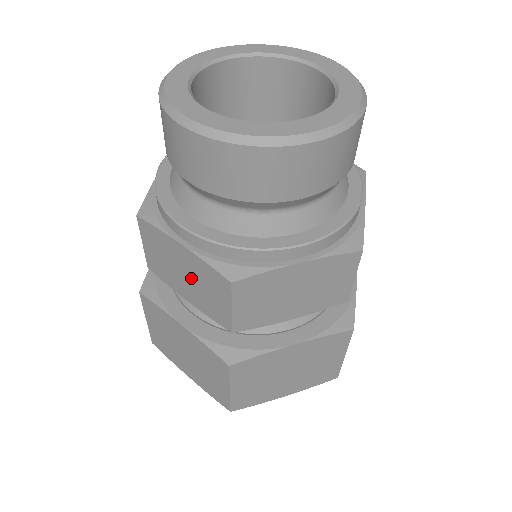
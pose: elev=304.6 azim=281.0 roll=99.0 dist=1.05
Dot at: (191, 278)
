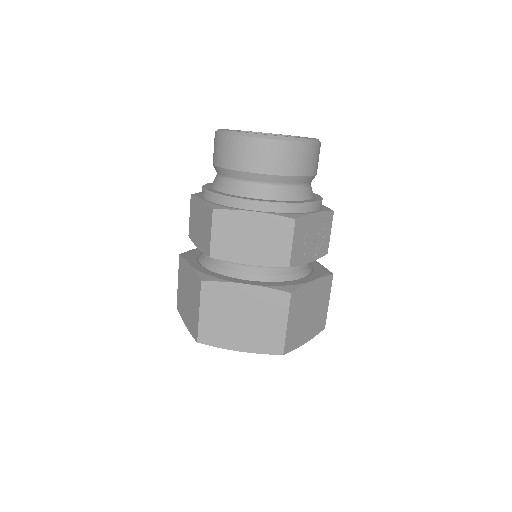
Dot at: (201, 224)
